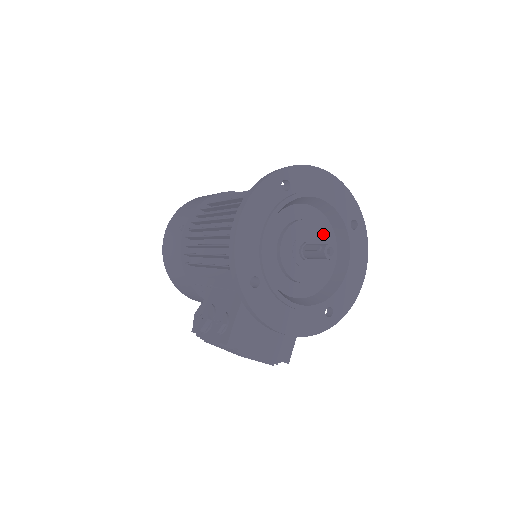
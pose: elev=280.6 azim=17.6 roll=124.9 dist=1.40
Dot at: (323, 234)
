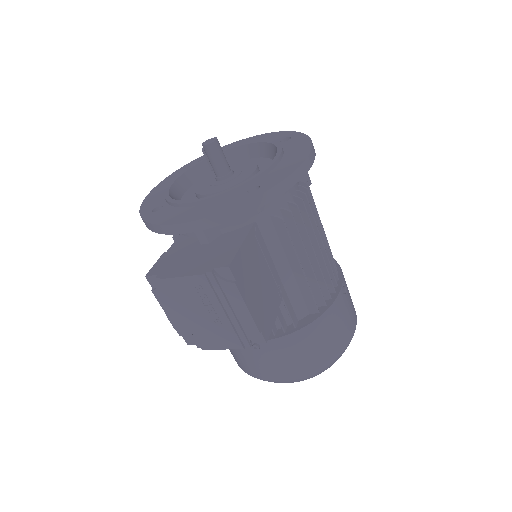
Dot at: (248, 162)
